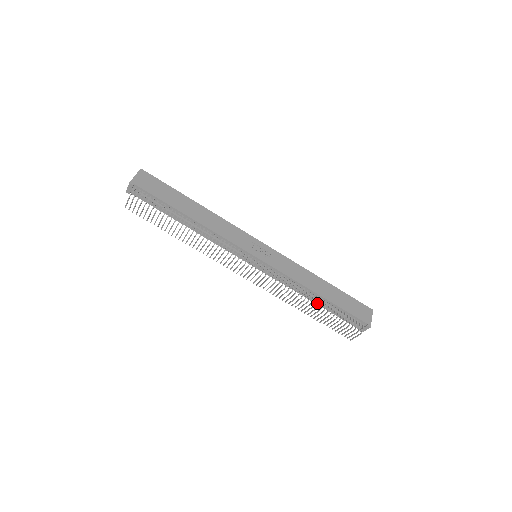
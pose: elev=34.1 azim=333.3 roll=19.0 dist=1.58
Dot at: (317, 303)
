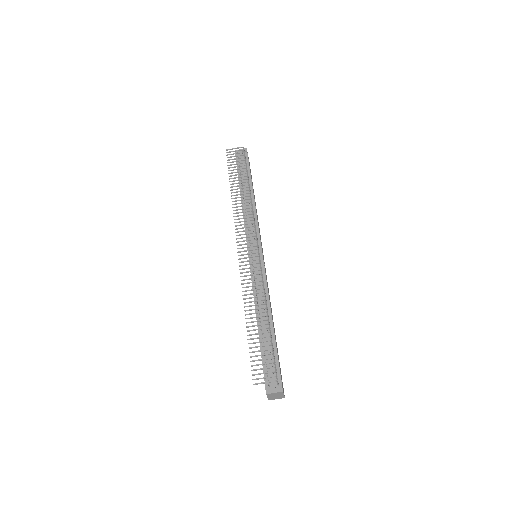
Dot at: occluded
